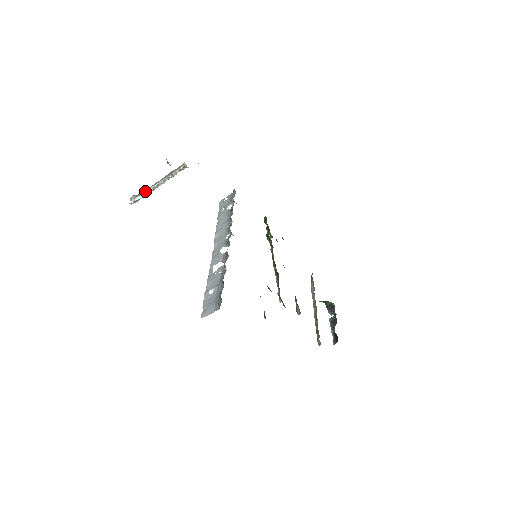
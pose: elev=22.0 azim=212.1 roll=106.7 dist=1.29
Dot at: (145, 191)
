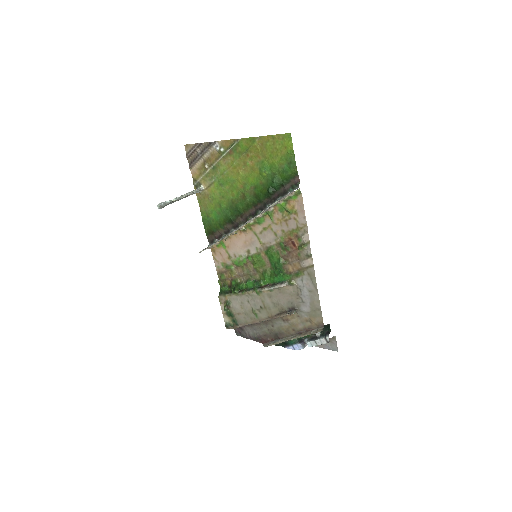
Dot at: (171, 200)
